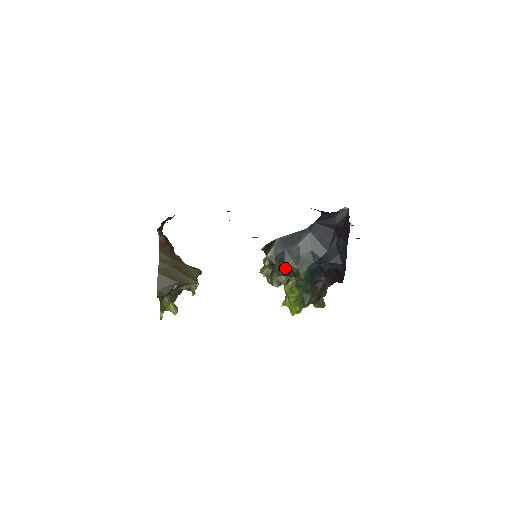
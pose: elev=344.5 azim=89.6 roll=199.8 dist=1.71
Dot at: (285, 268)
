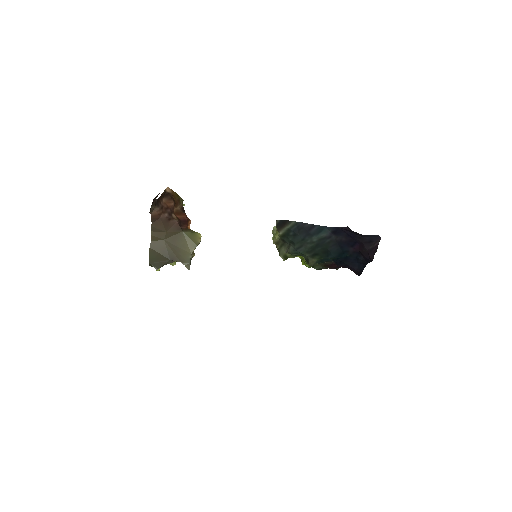
Dot at: (295, 251)
